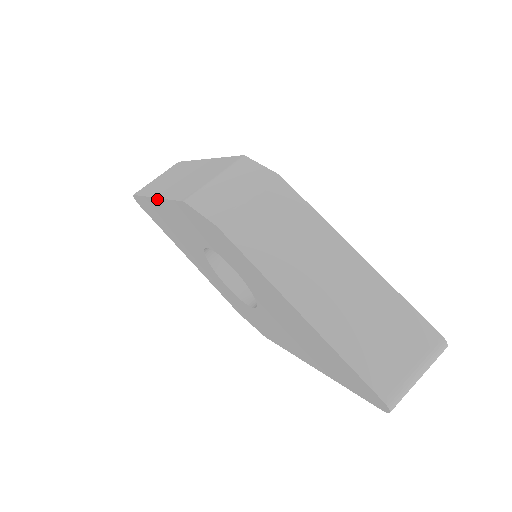
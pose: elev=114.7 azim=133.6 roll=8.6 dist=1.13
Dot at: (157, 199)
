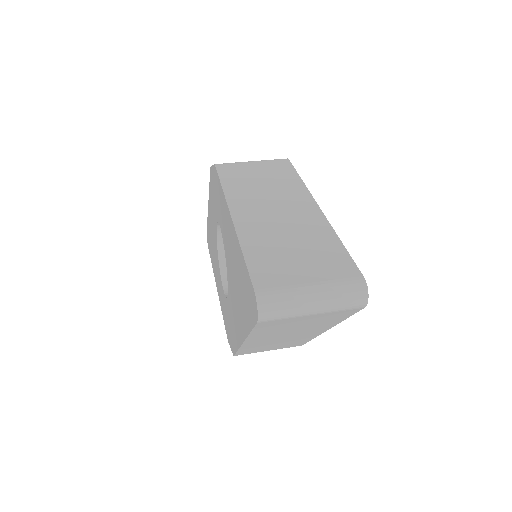
Dot at: (208, 203)
